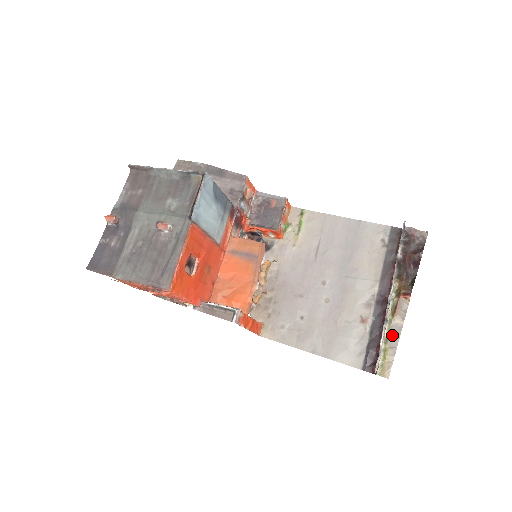
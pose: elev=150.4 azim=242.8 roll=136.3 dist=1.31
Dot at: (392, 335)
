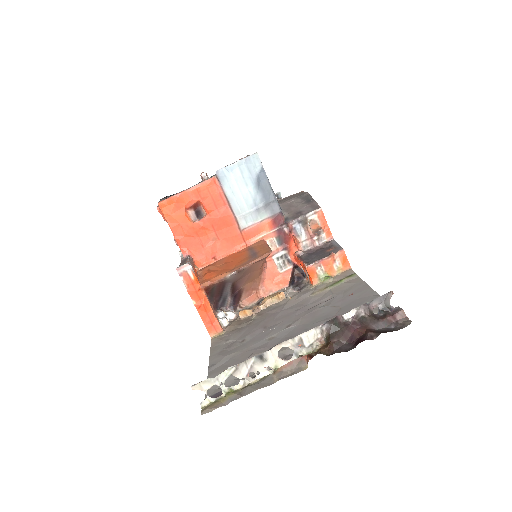
Dot at: (255, 384)
